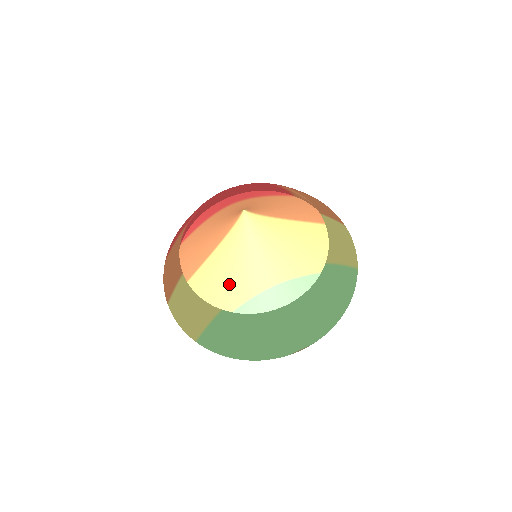
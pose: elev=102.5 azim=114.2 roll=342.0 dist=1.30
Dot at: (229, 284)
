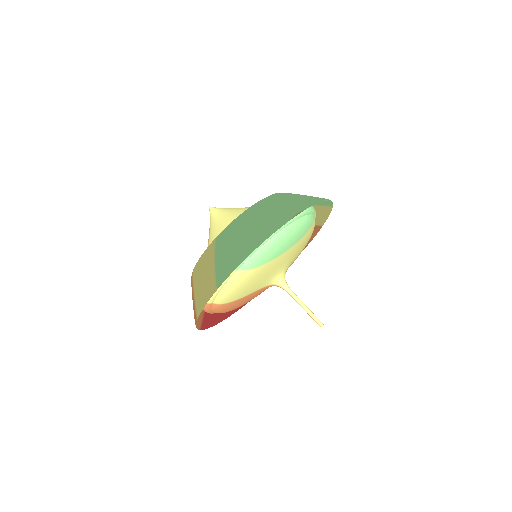
Dot at: occluded
